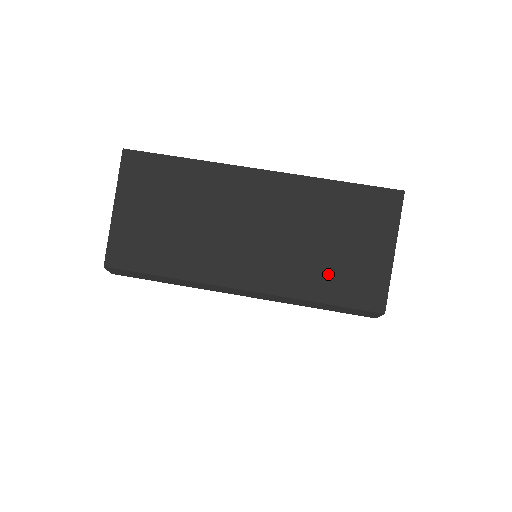
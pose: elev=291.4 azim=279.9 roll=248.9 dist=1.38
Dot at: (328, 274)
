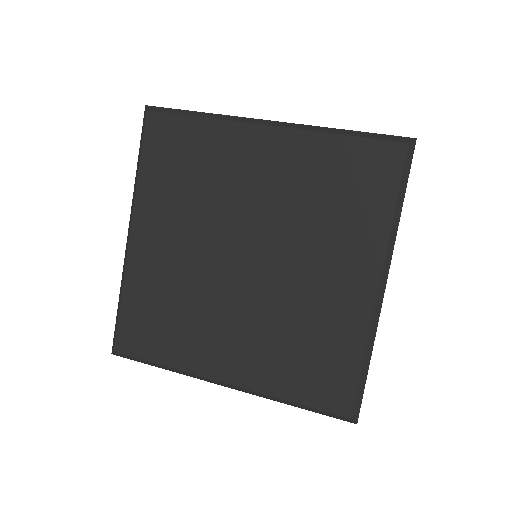
Dot at: occluded
